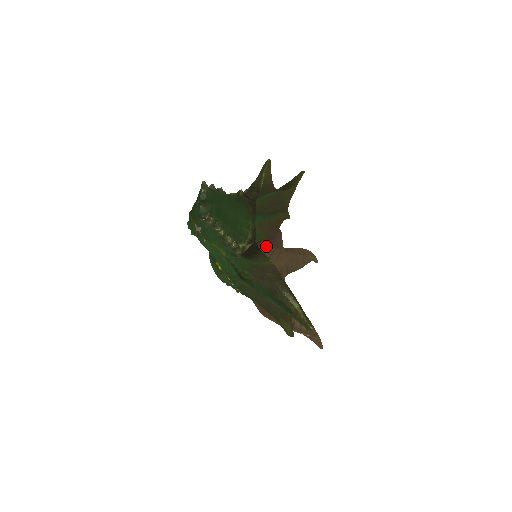
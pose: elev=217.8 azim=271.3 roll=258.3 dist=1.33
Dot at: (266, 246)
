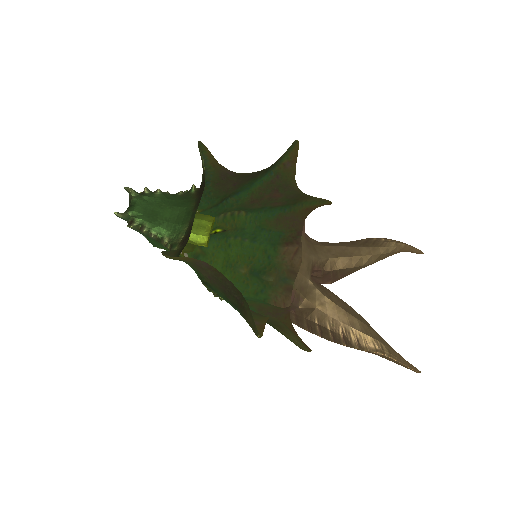
Dot at: occluded
